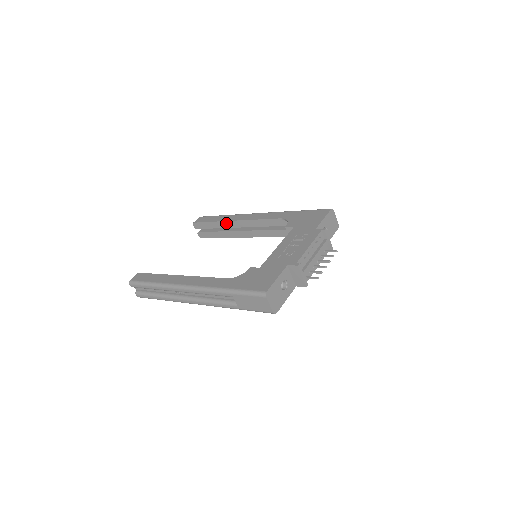
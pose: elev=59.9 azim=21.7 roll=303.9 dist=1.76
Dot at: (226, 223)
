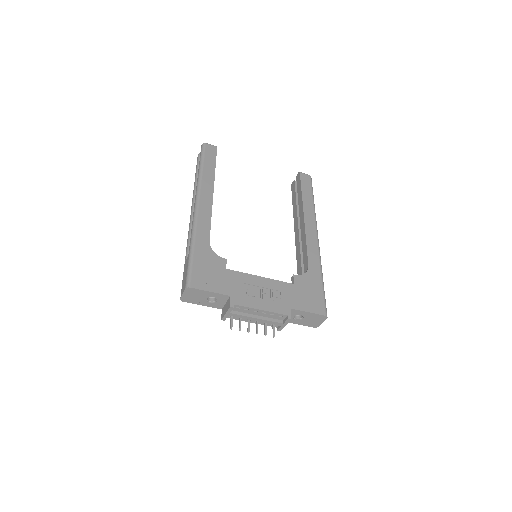
Dot at: (302, 207)
